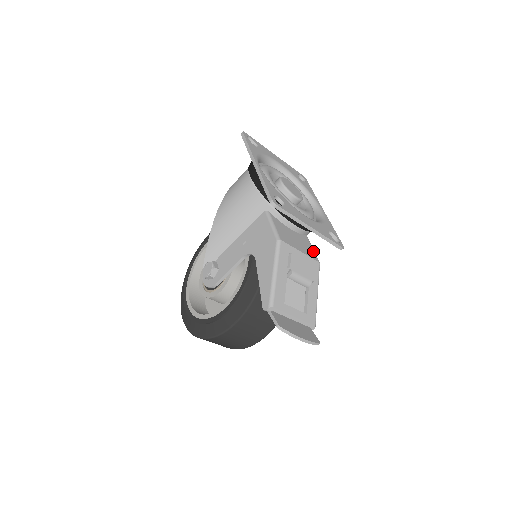
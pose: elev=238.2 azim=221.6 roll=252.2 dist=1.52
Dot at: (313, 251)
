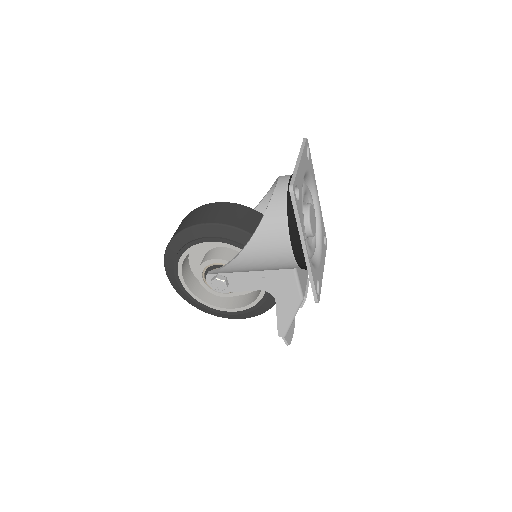
Dot at: occluded
